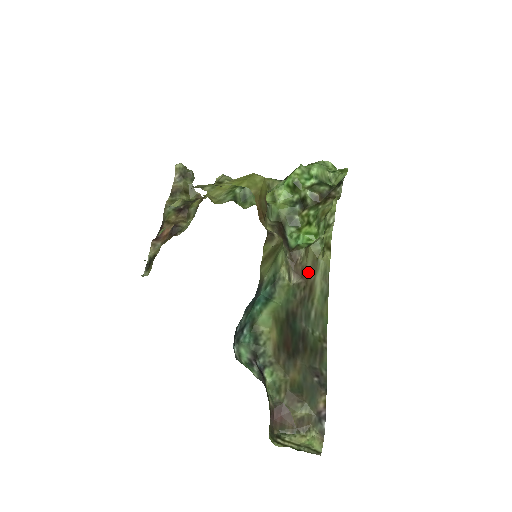
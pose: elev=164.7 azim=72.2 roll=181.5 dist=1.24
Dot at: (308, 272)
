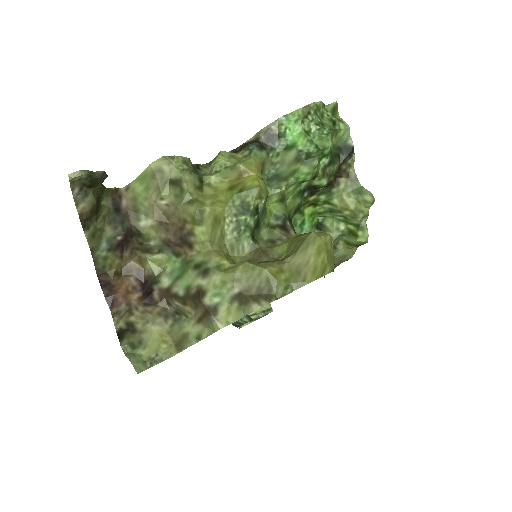
Dot at: occluded
